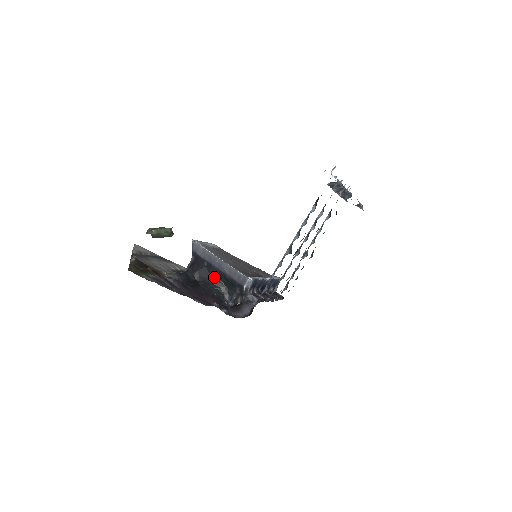
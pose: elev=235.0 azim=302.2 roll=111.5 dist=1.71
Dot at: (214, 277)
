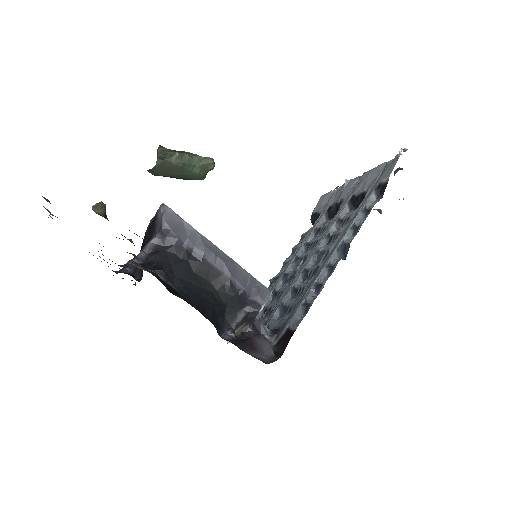
Dot at: (204, 282)
